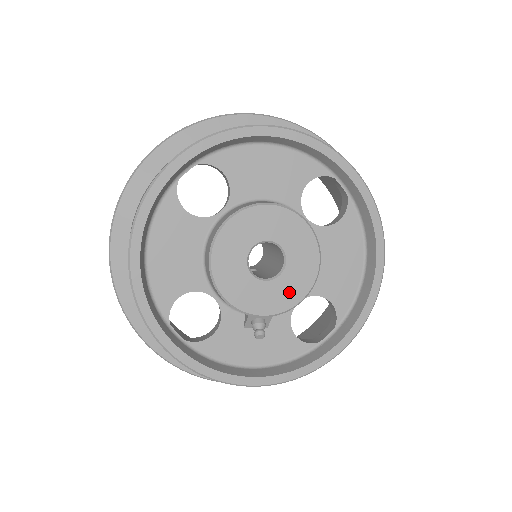
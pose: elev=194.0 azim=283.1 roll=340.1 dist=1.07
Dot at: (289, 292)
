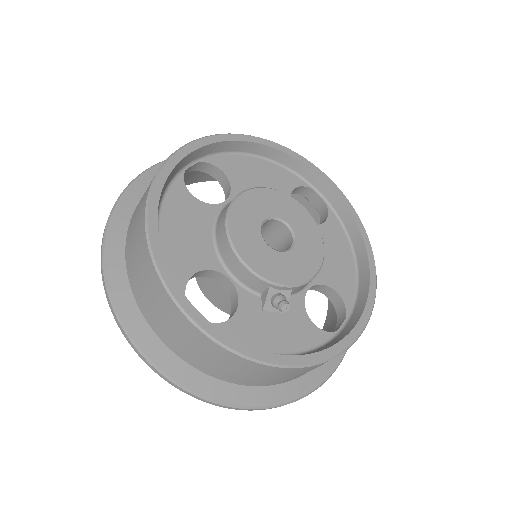
Dot at: (303, 264)
